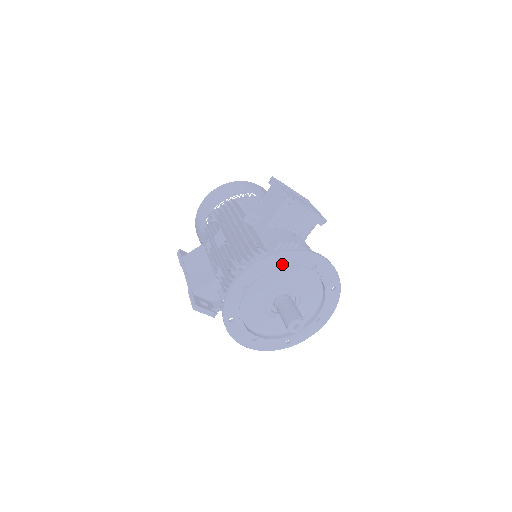
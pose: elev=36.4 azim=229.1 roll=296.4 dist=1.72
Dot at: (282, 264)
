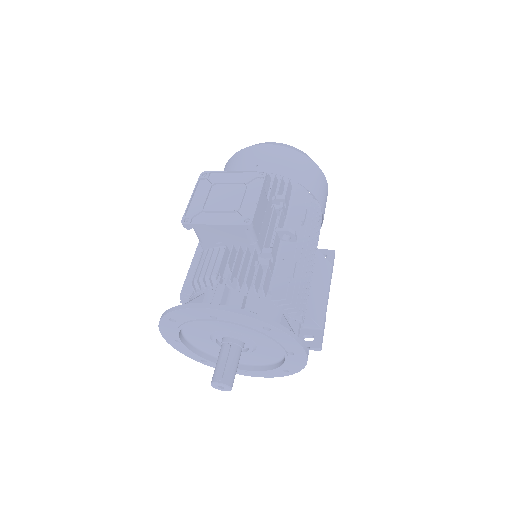
Dot at: (180, 322)
